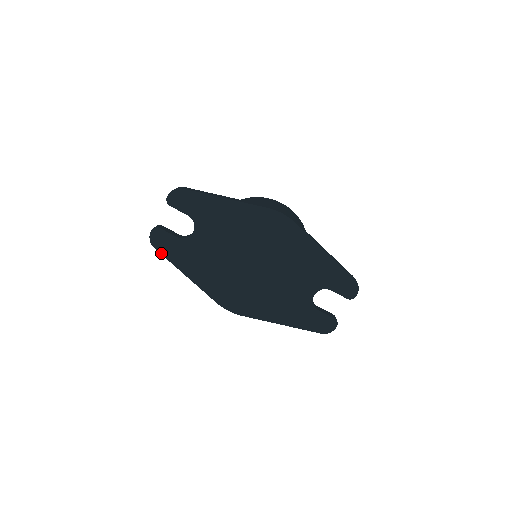
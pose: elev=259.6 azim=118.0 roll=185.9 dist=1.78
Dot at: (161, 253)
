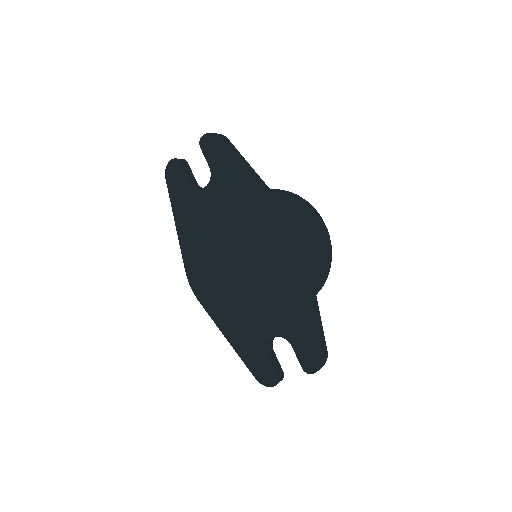
Dot at: (168, 187)
